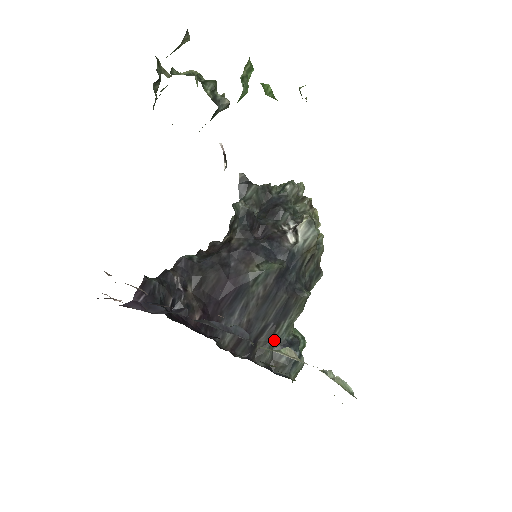
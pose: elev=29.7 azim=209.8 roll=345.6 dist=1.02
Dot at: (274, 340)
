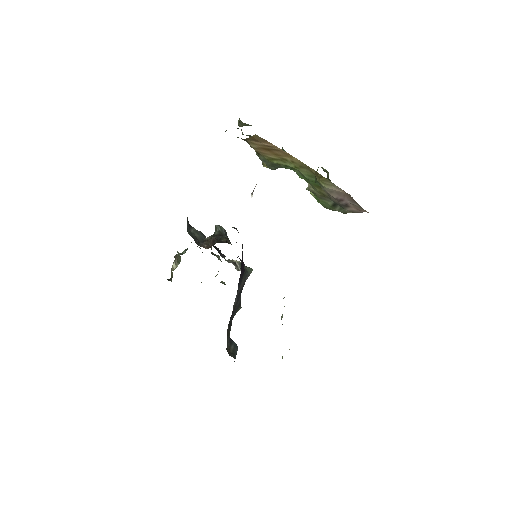
Dot at: (230, 330)
